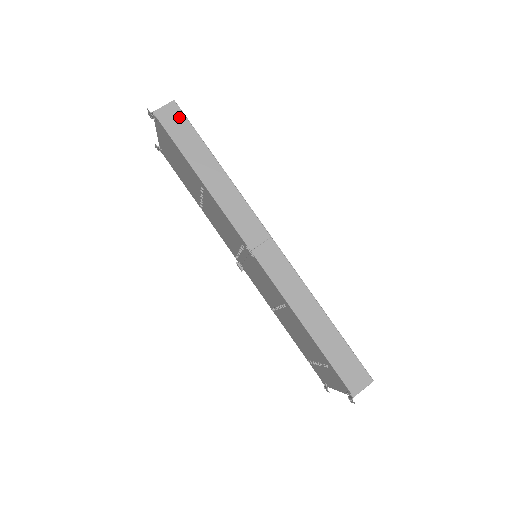
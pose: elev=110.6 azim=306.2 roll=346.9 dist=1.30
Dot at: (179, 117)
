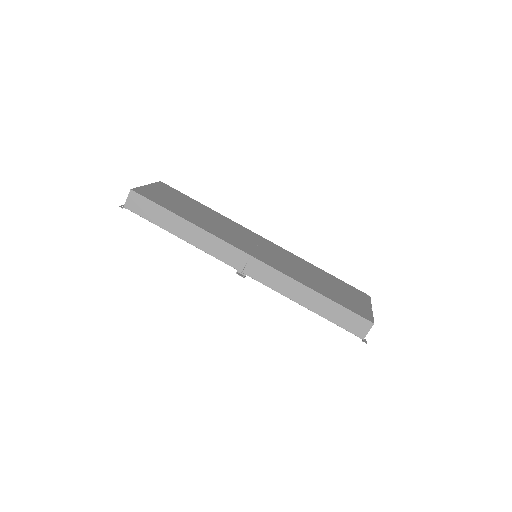
Dot at: (141, 201)
